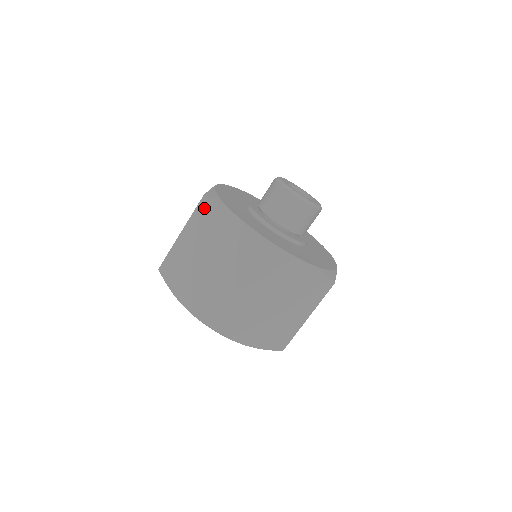
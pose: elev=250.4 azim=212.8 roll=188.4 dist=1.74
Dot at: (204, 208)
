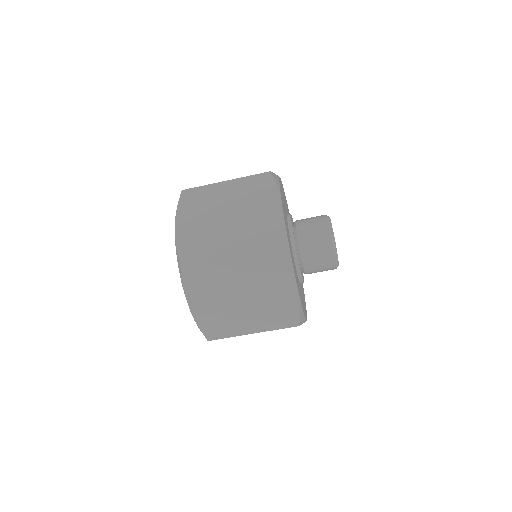
Dot at: (262, 180)
